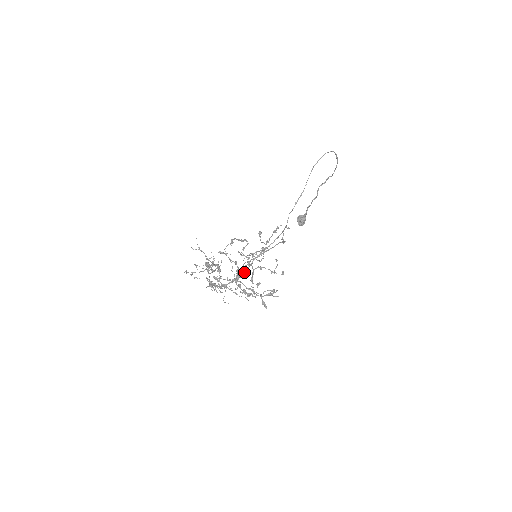
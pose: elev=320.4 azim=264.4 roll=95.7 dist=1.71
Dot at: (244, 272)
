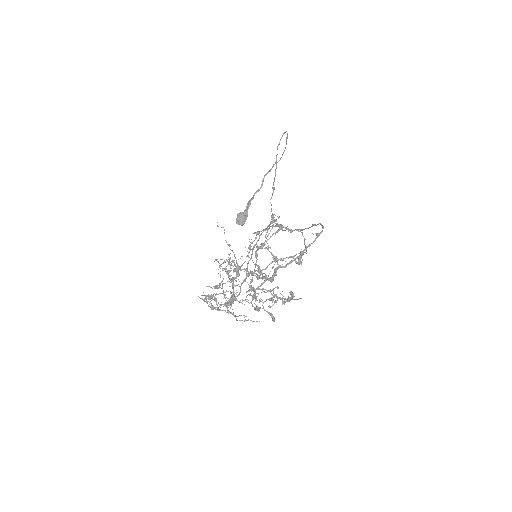
Dot at: (244, 280)
